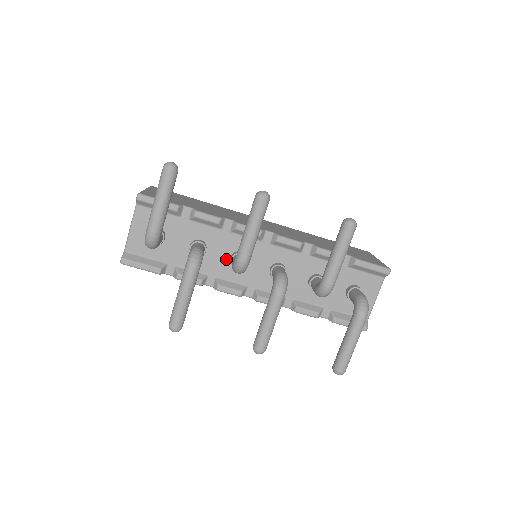
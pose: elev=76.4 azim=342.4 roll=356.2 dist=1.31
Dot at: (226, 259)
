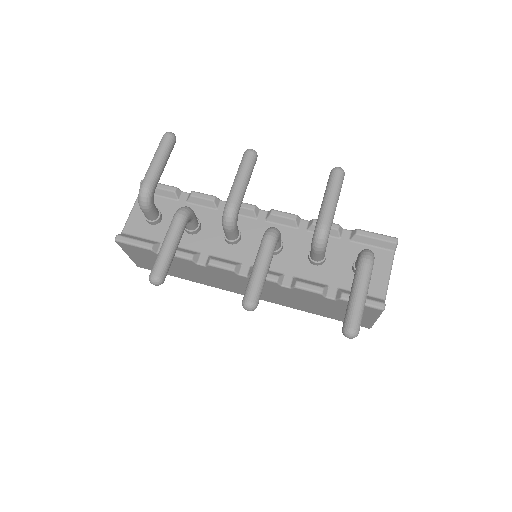
Dot at: (220, 237)
